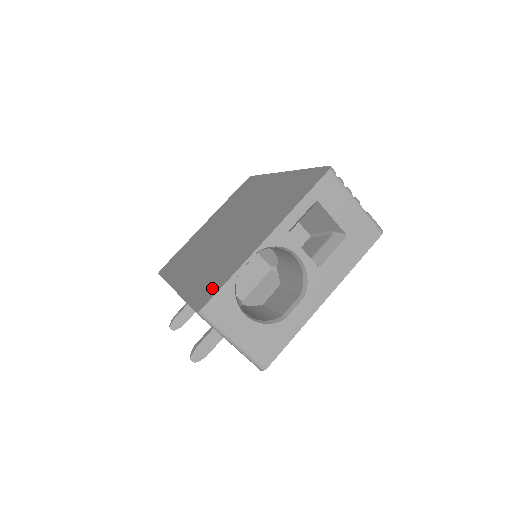
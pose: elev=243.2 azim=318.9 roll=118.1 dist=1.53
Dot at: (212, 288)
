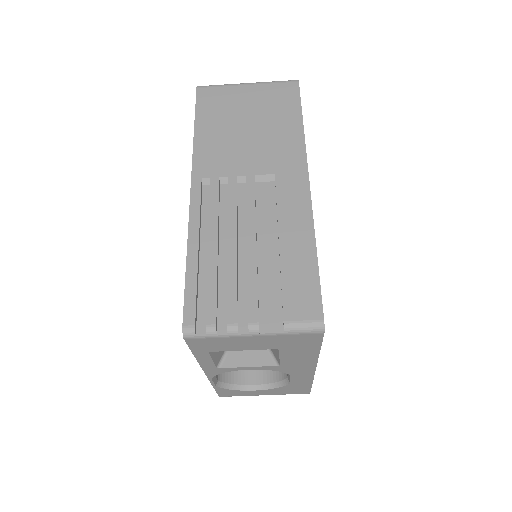
Dot at: occluded
